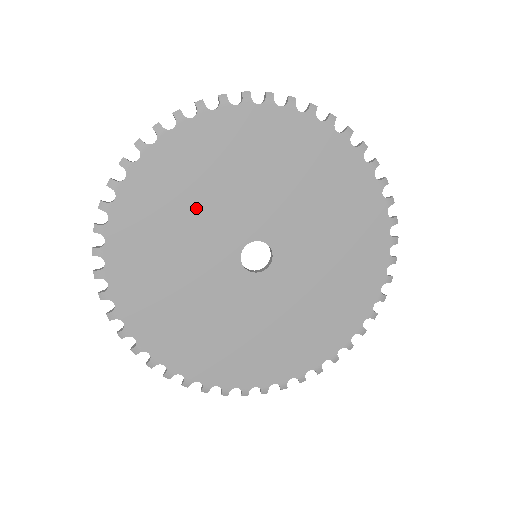
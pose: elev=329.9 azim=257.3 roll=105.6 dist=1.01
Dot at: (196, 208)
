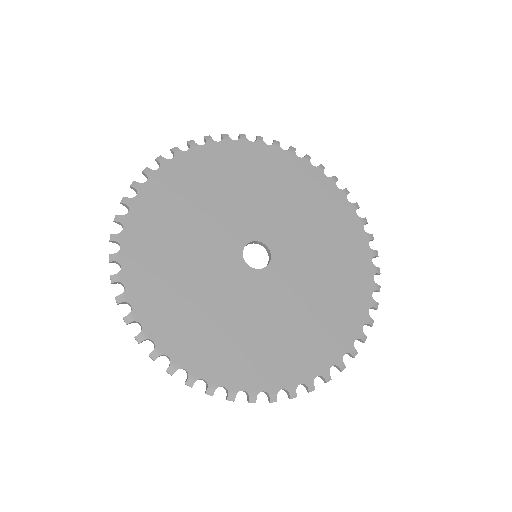
Dot at: (204, 209)
